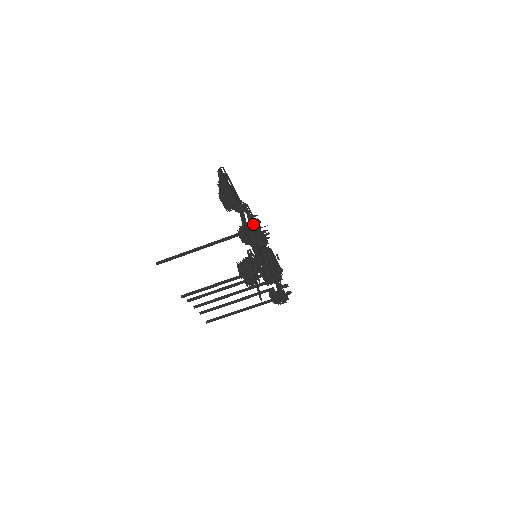
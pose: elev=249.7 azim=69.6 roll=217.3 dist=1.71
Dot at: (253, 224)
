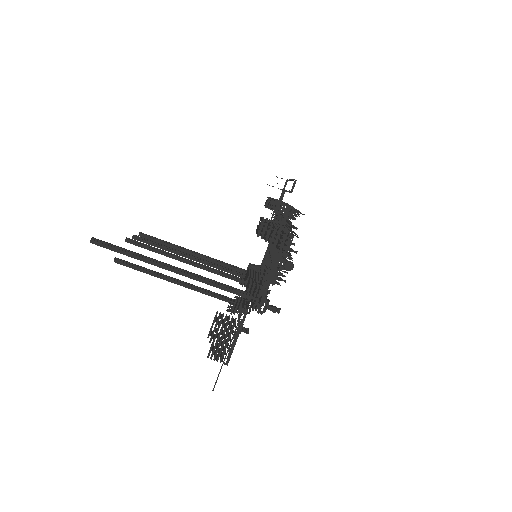
Dot at: (280, 272)
